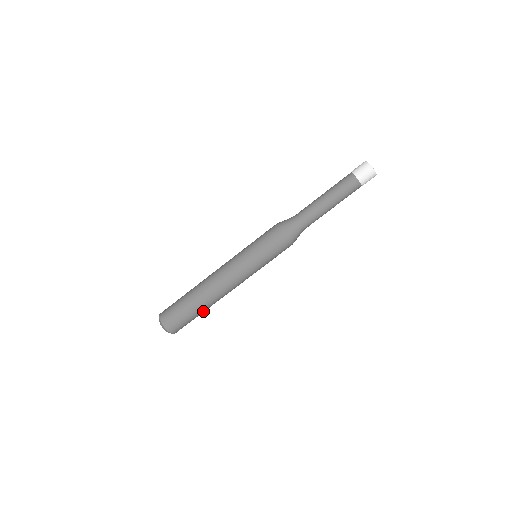
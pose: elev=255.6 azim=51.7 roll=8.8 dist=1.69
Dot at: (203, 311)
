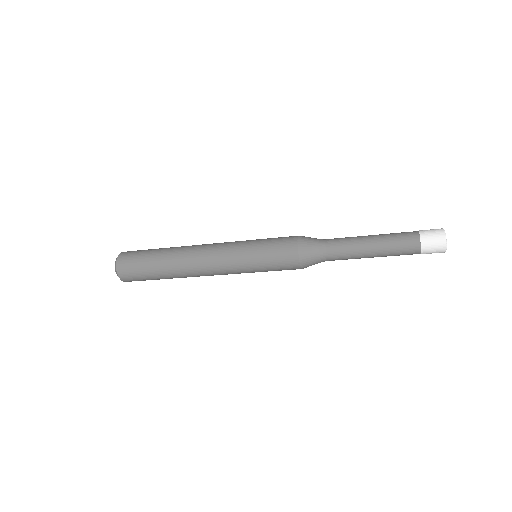
Dot at: occluded
